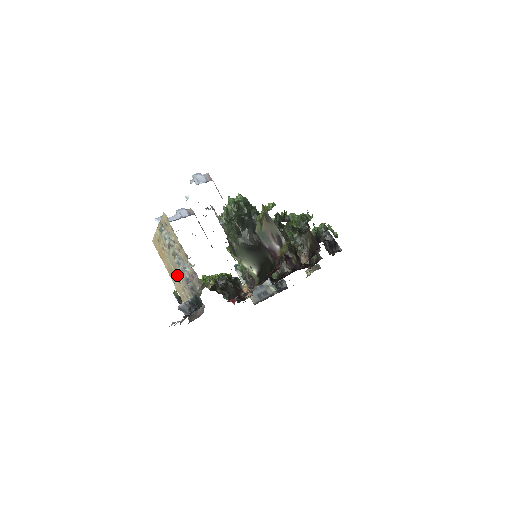
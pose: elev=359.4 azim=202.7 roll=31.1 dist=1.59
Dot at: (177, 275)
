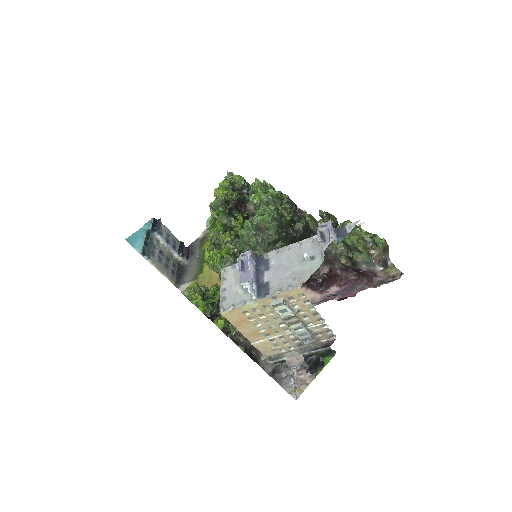
Dot at: (272, 336)
